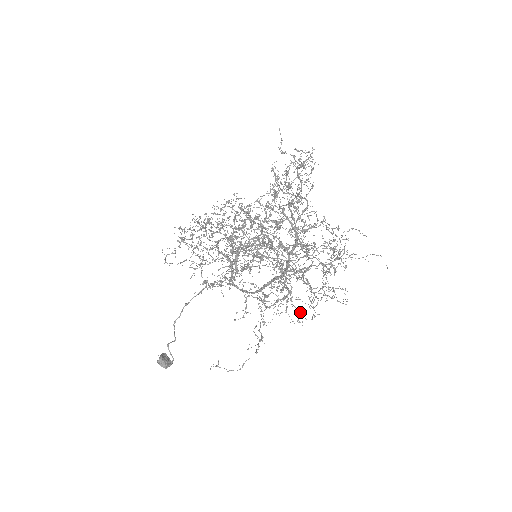
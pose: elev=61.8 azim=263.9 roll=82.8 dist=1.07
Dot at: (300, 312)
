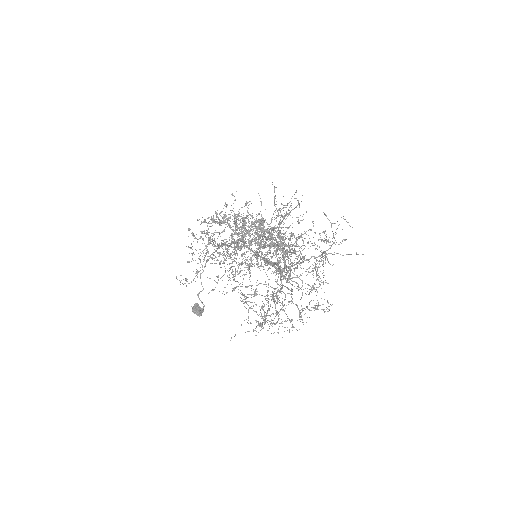
Dot at: (291, 321)
